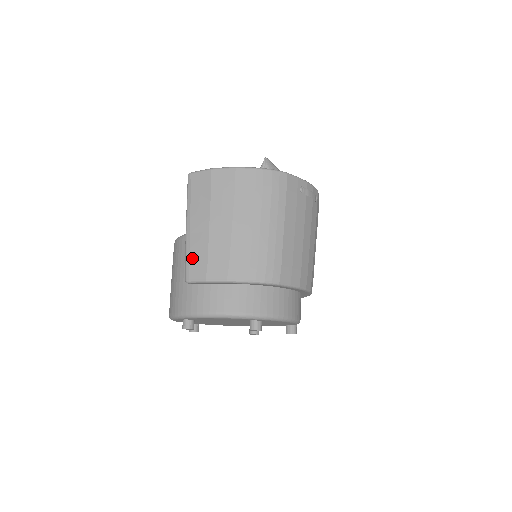
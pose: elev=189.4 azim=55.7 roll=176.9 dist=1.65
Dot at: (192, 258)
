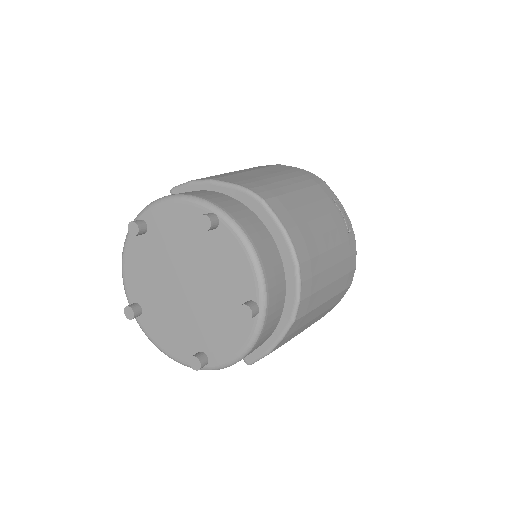
Dot at: occluded
